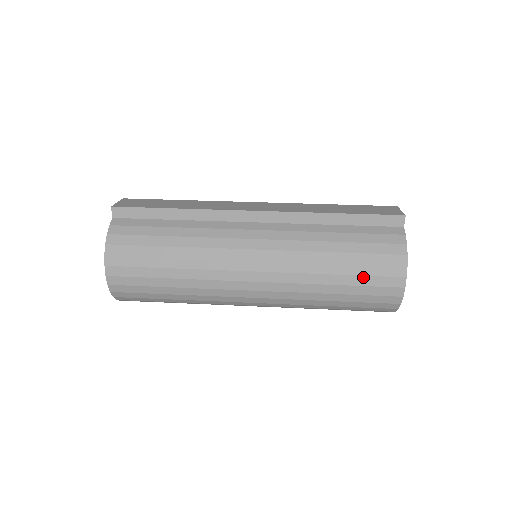
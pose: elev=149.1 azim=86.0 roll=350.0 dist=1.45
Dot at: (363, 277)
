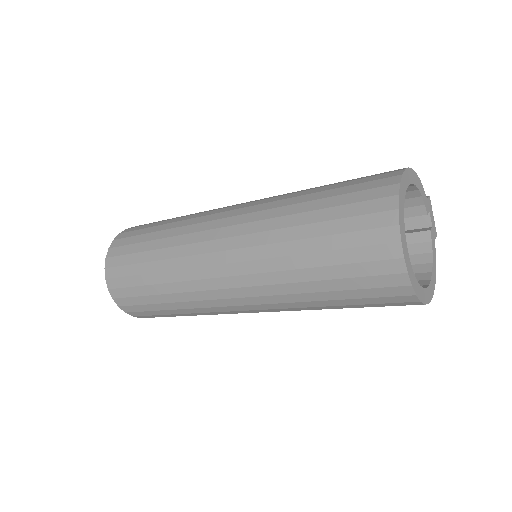
Dot at: (354, 179)
